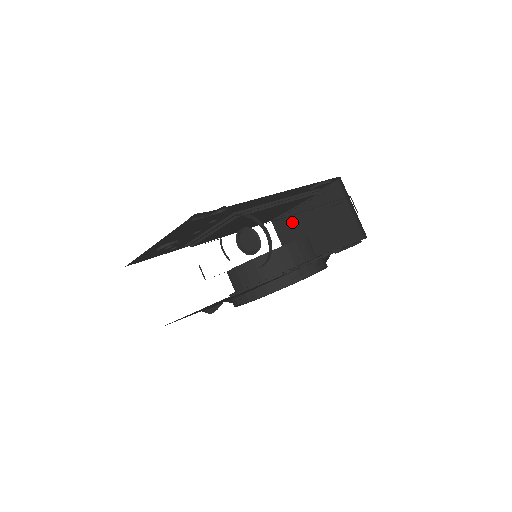
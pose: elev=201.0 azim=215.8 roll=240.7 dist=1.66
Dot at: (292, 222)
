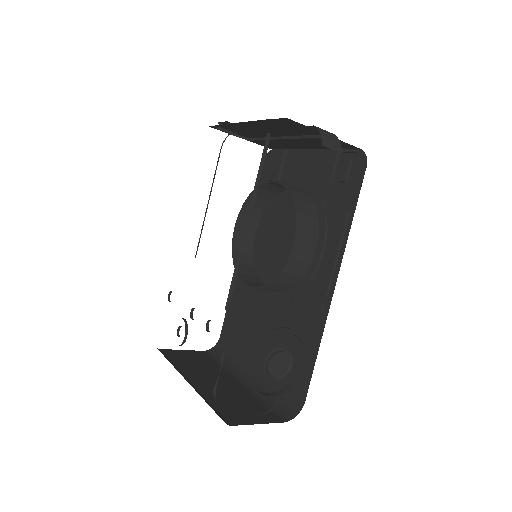
Dot at: (242, 129)
